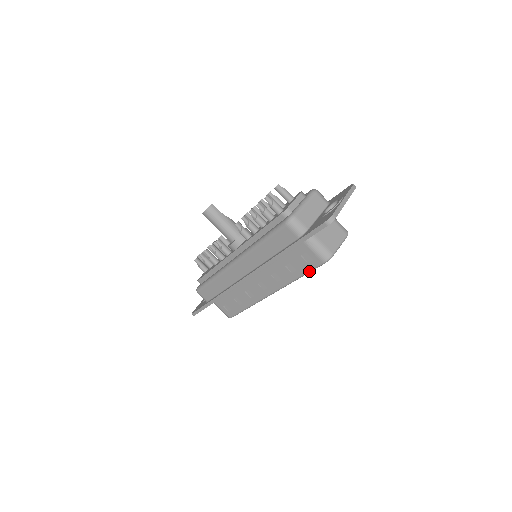
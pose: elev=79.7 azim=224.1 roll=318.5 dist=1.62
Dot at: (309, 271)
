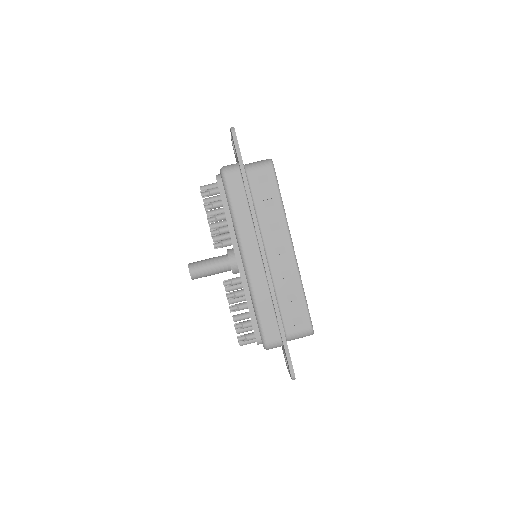
Dot at: (277, 186)
